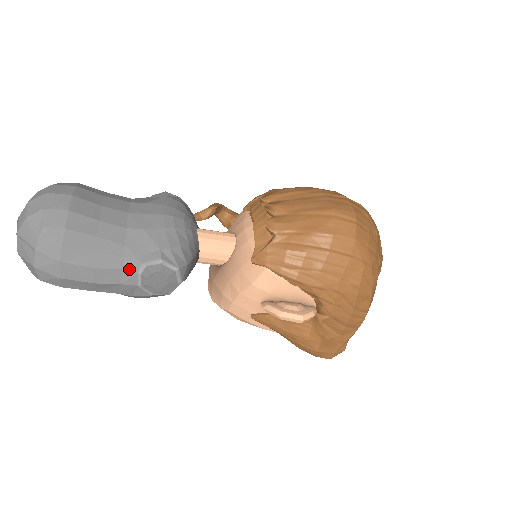
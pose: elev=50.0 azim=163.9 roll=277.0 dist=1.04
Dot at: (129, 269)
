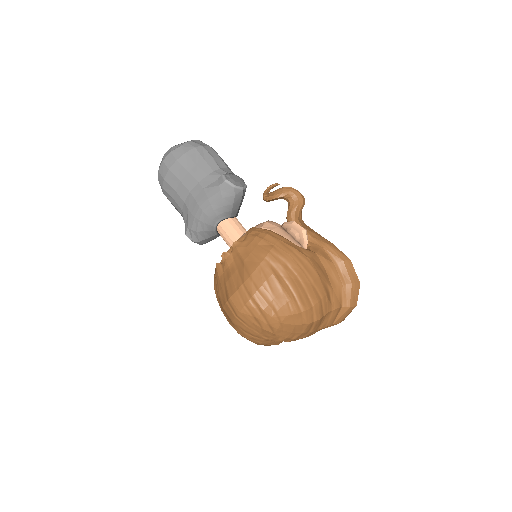
Dot at: occluded
